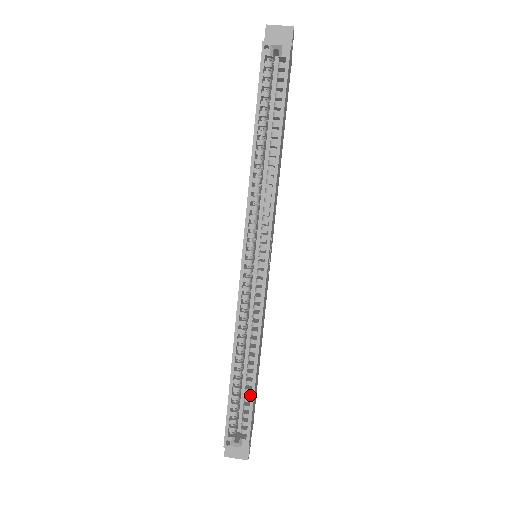
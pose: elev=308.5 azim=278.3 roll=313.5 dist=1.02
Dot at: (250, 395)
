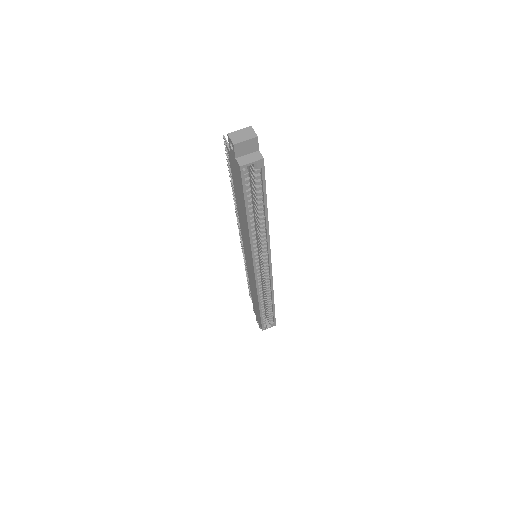
Dot at: occluded
